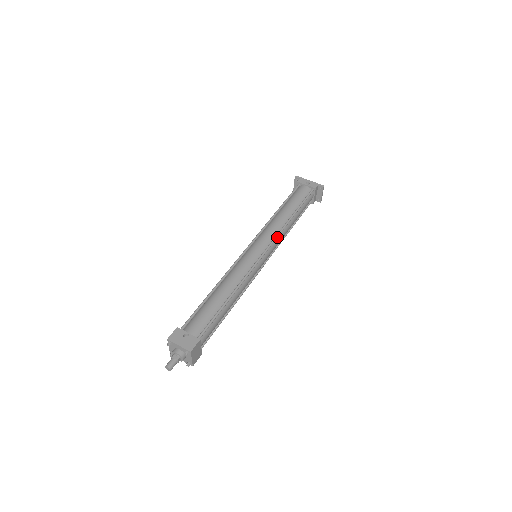
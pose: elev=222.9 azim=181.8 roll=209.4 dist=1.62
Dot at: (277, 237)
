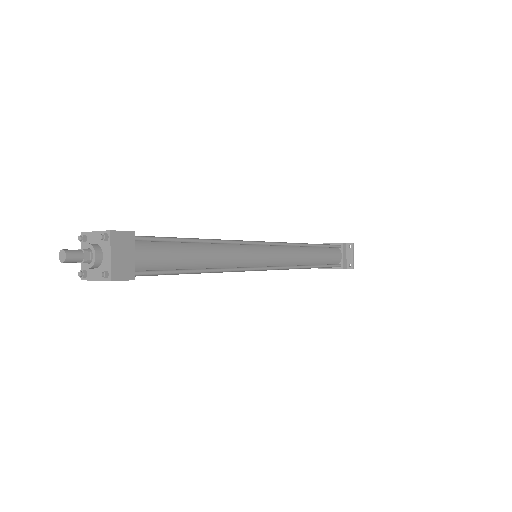
Dot at: (287, 244)
